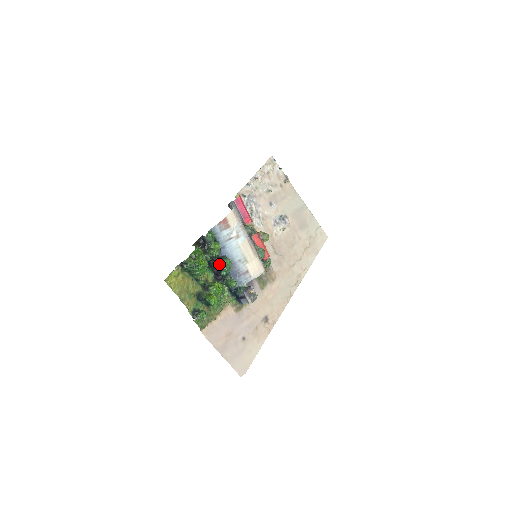
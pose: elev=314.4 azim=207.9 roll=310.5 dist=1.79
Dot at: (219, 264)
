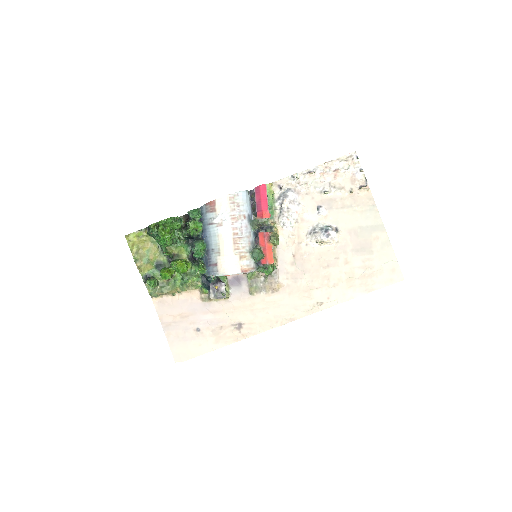
Dot at: (192, 244)
